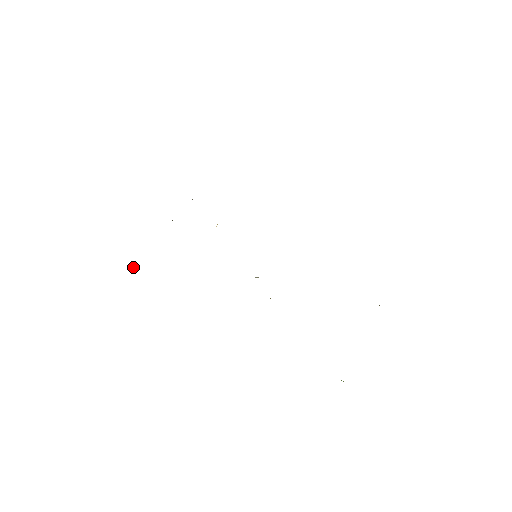
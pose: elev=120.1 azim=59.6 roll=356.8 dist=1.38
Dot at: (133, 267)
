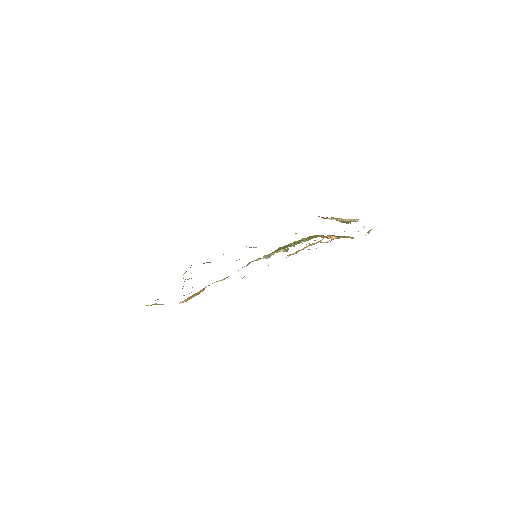
Dot at: (186, 300)
